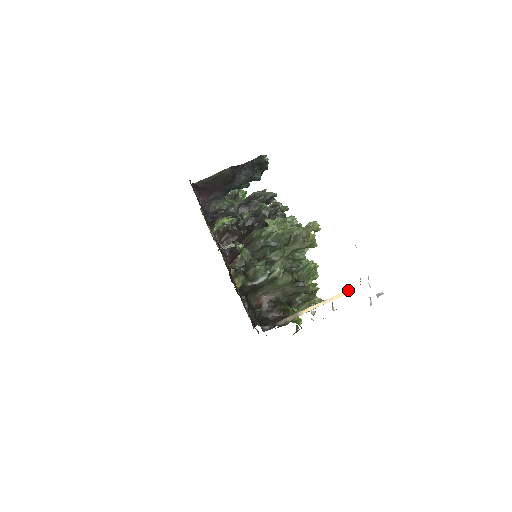
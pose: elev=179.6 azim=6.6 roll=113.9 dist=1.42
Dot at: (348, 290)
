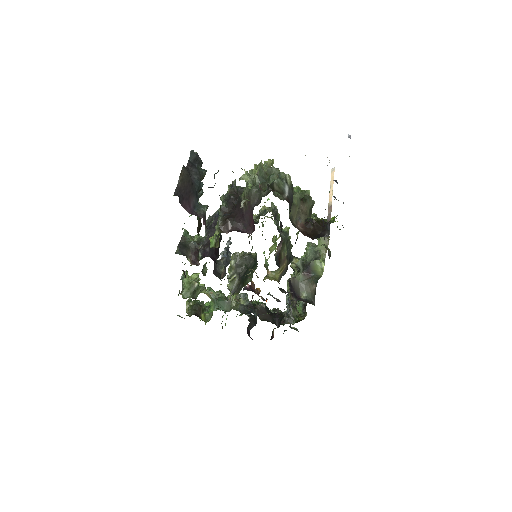
Dot at: (332, 170)
